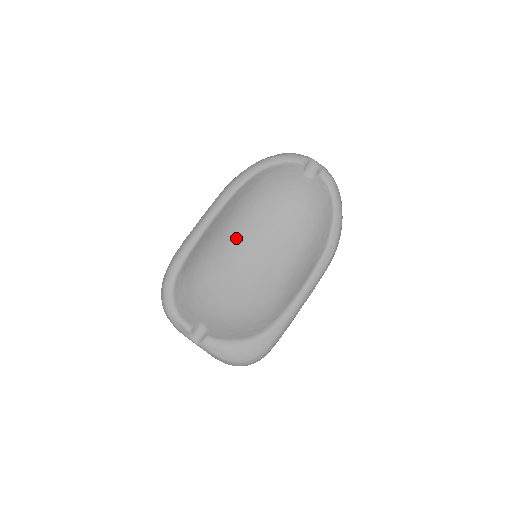
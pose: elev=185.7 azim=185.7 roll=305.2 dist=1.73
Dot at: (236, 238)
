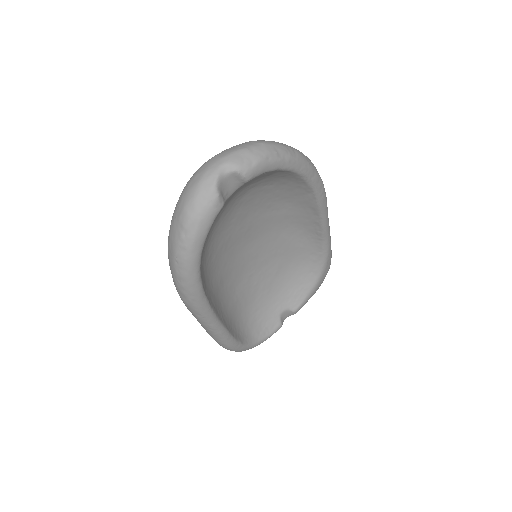
Dot at: (226, 275)
